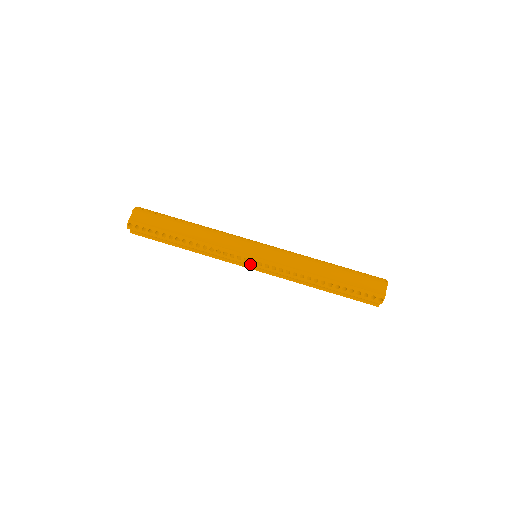
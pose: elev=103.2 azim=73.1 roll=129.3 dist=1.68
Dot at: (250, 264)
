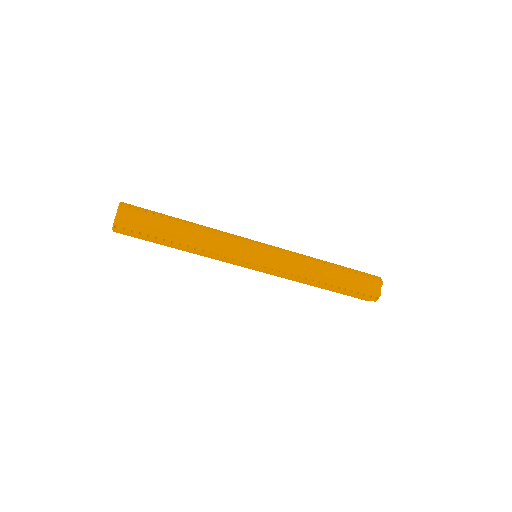
Dot at: occluded
